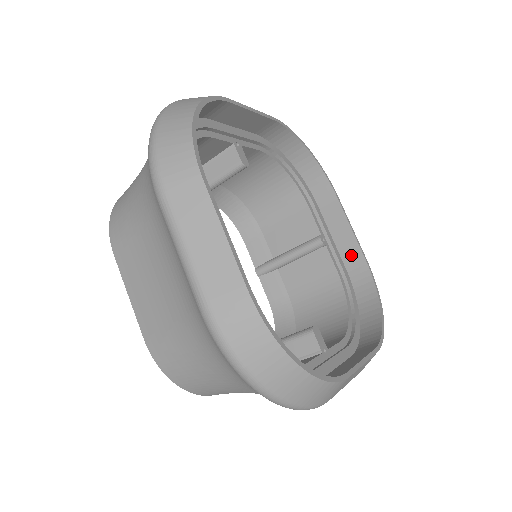
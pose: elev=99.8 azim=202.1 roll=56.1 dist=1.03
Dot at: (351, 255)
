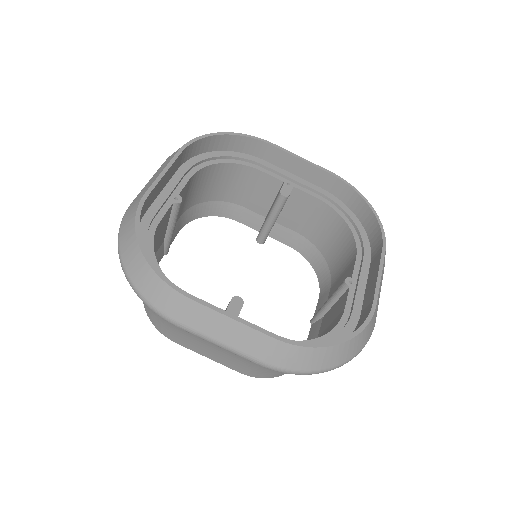
Dot at: (368, 300)
